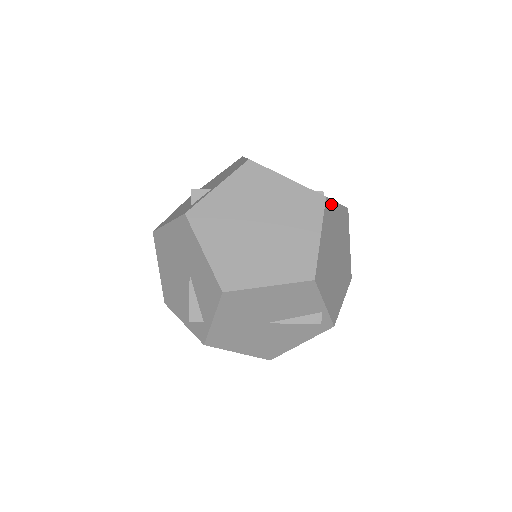
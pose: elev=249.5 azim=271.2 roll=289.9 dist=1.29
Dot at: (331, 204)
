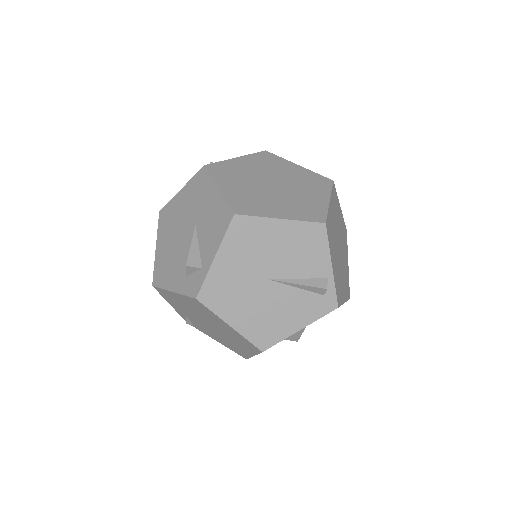
Dot at: (336, 195)
